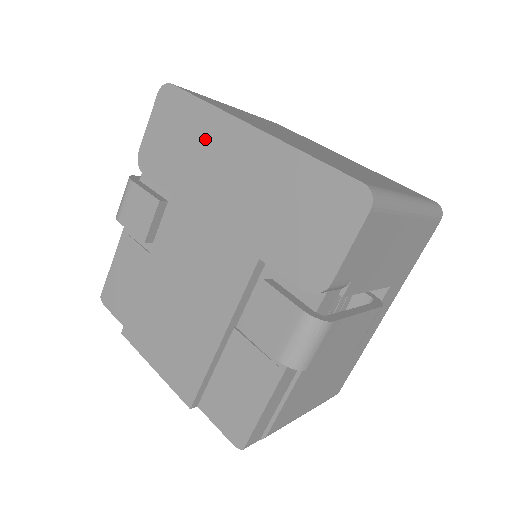
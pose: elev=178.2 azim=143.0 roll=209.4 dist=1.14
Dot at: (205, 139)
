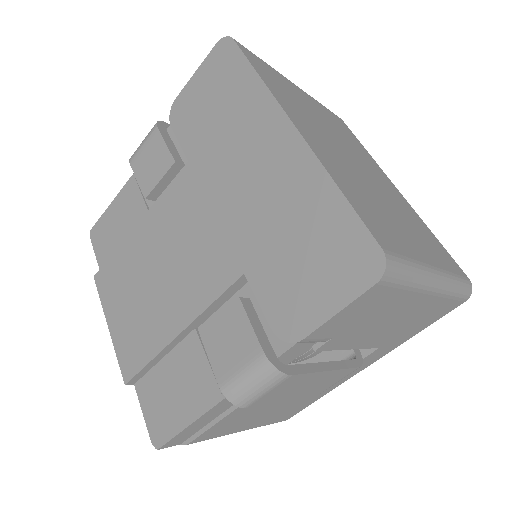
Dot at: (242, 117)
